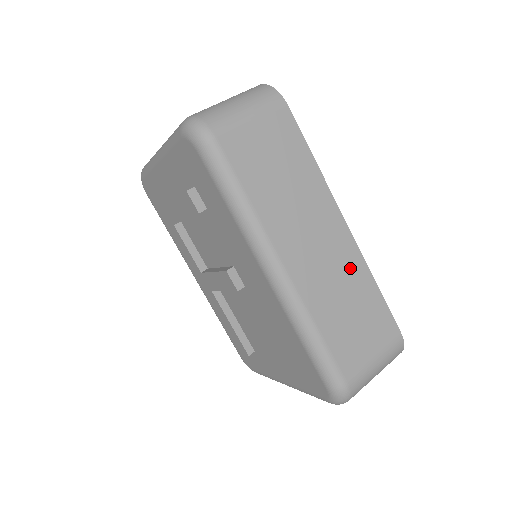
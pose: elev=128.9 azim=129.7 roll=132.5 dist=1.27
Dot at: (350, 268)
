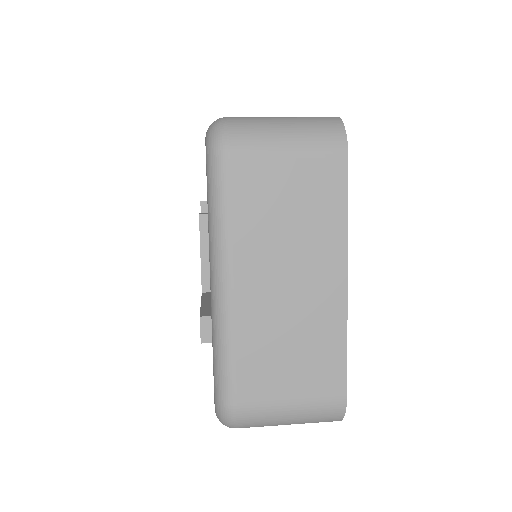
Dot at: occluded
